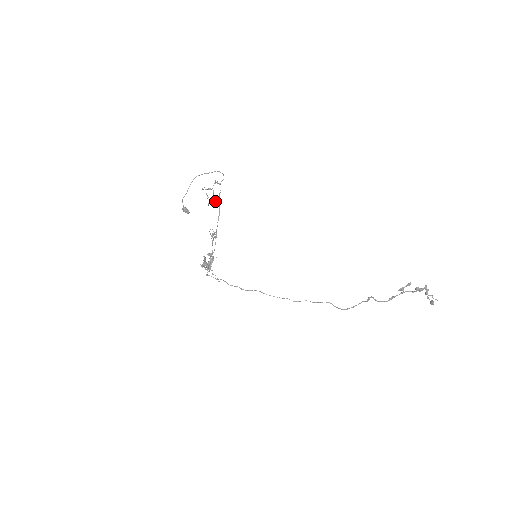
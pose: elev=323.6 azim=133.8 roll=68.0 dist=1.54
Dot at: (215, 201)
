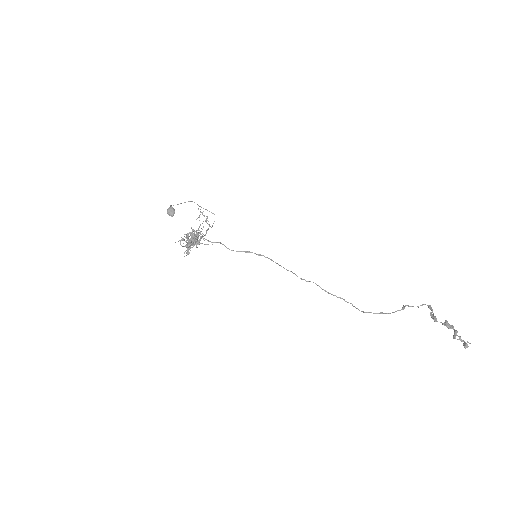
Dot at: occluded
